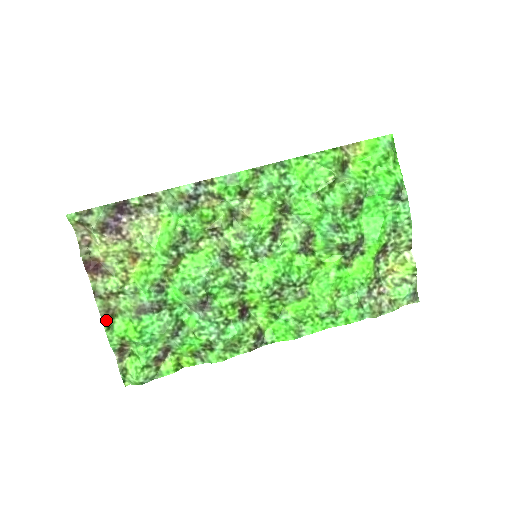
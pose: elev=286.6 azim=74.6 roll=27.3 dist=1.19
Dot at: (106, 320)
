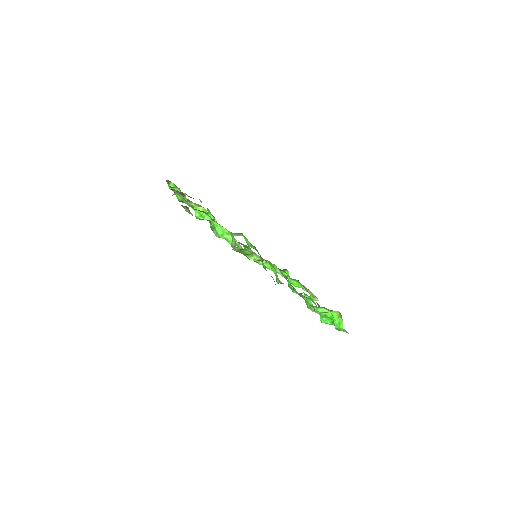
Dot at: occluded
